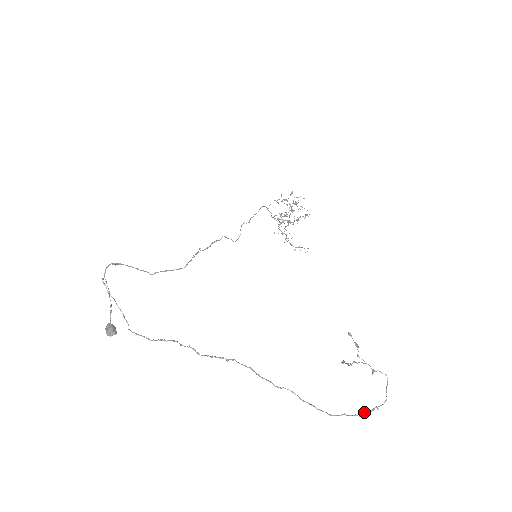
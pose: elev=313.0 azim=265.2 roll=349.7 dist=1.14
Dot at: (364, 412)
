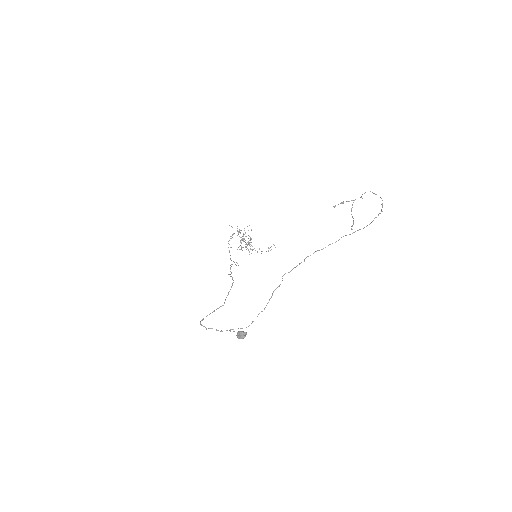
Dot at: occluded
